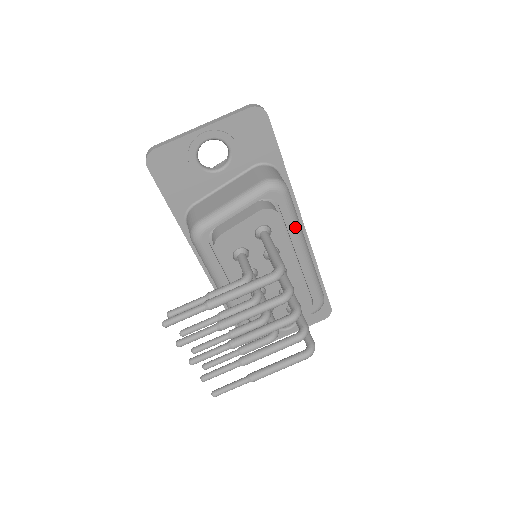
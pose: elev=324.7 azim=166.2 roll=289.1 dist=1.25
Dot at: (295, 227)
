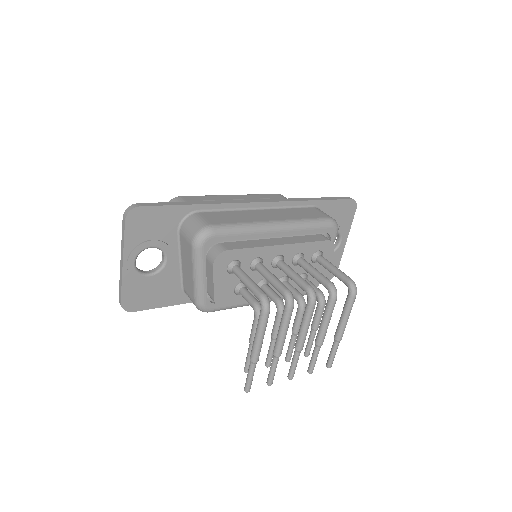
Dot at: (249, 232)
